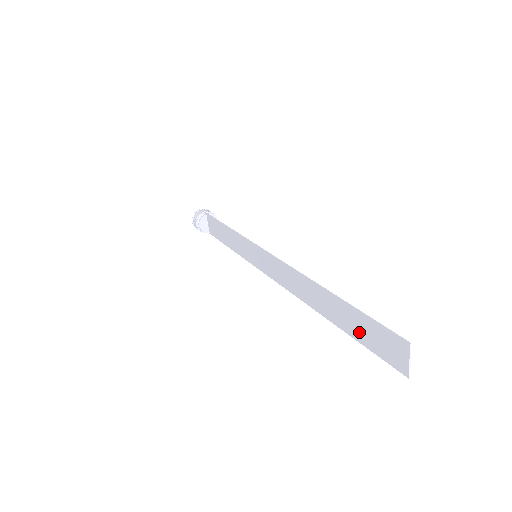
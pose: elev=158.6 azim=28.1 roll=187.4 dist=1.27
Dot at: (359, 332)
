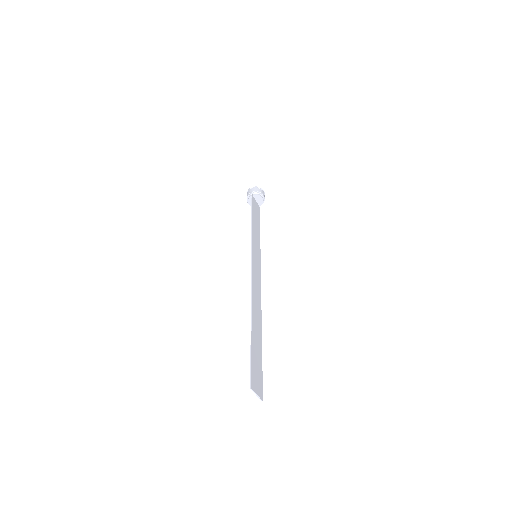
Dot at: (257, 357)
